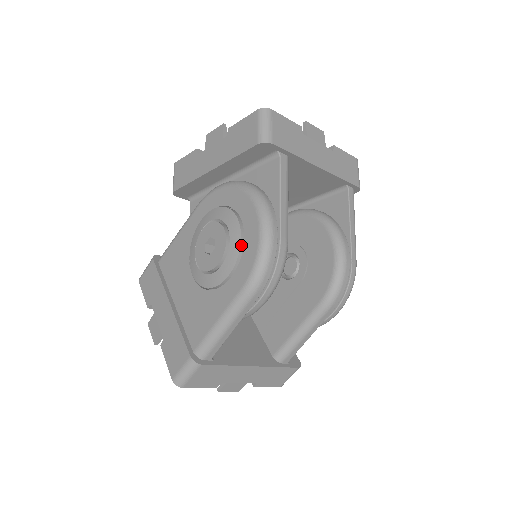
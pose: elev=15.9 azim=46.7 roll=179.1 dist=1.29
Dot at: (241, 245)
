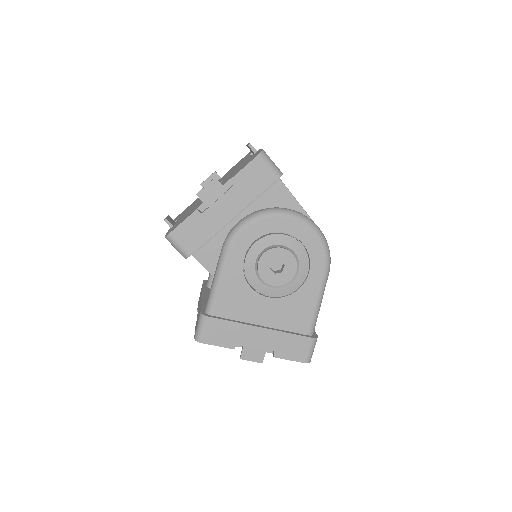
Dot at: occluded
